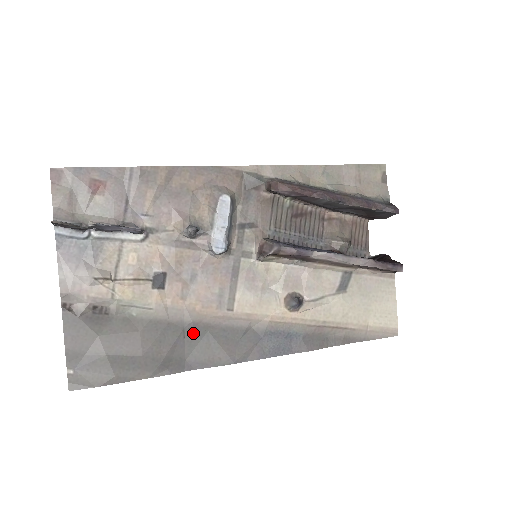
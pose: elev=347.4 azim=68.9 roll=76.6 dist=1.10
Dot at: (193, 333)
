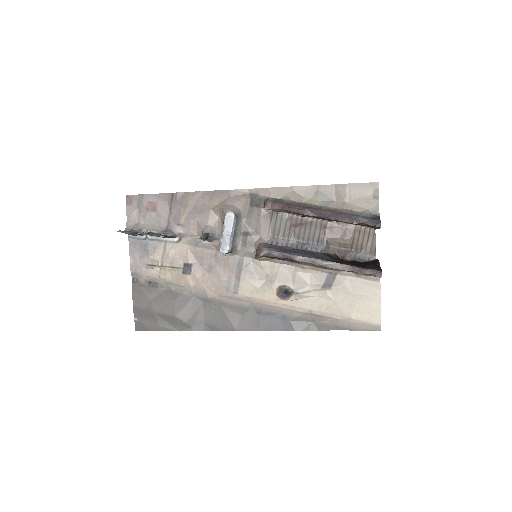
Dot at: (210, 306)
